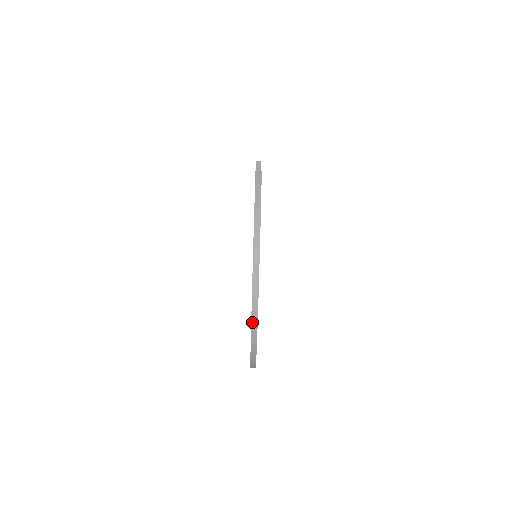
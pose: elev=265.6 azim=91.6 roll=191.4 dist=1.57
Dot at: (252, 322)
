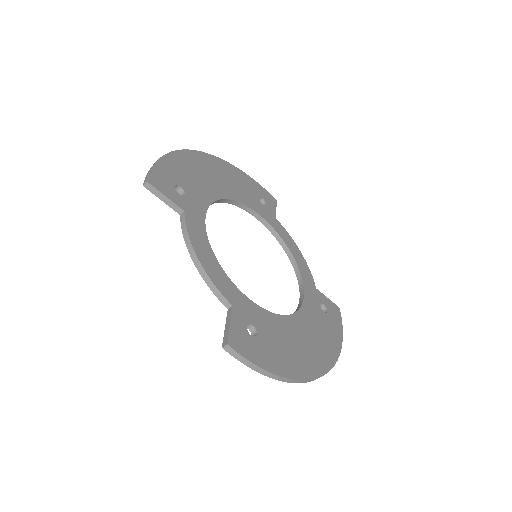
Dot at: occluded
